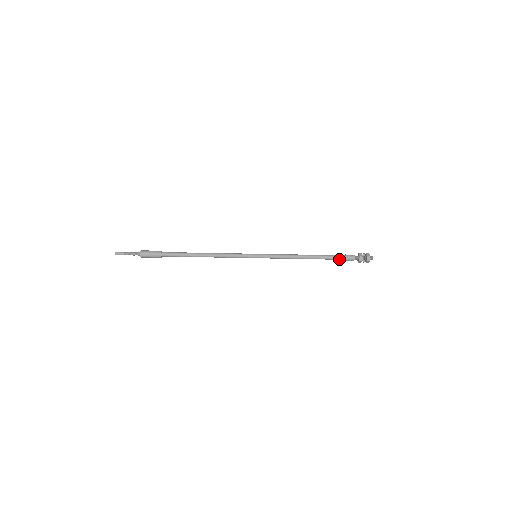
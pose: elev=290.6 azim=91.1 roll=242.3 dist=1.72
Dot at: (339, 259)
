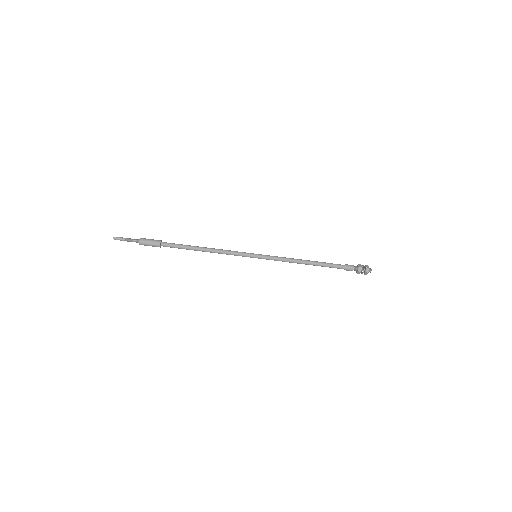
Dot at: (338, 268)
